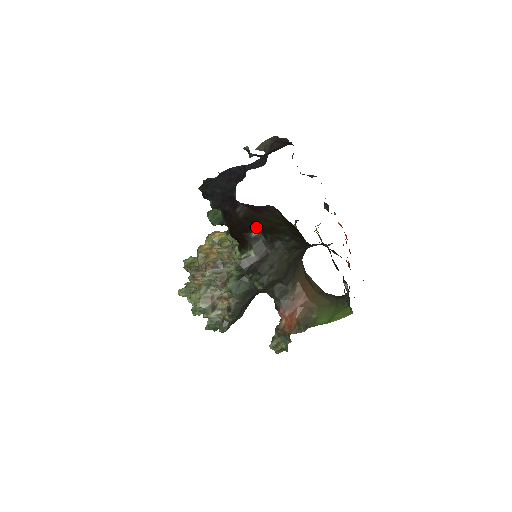
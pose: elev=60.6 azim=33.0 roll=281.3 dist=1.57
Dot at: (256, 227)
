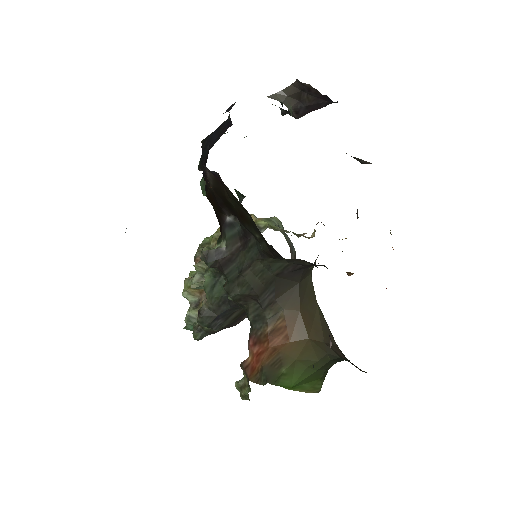
Dot at: (229, 208)
